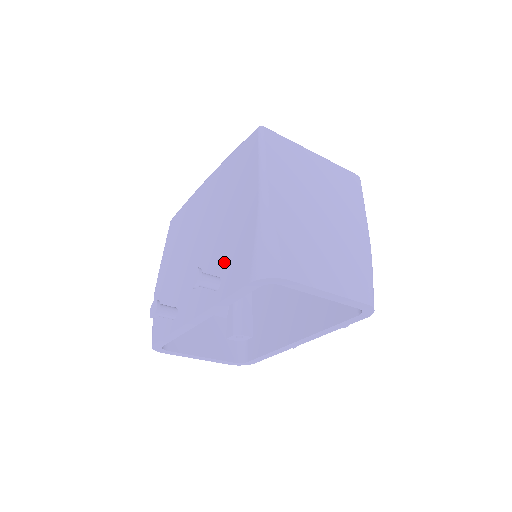
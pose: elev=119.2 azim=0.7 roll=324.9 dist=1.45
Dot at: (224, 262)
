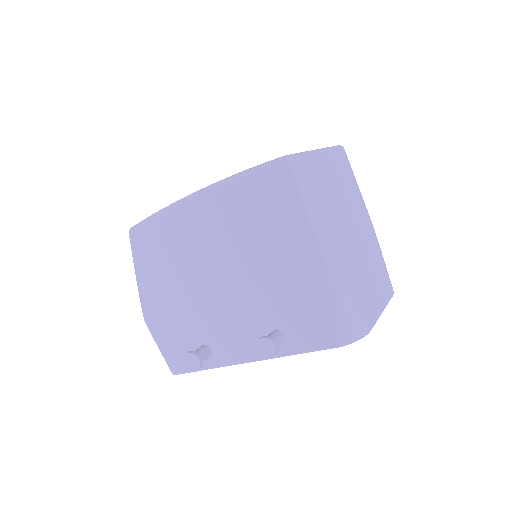
Dot at: (282, 316)
